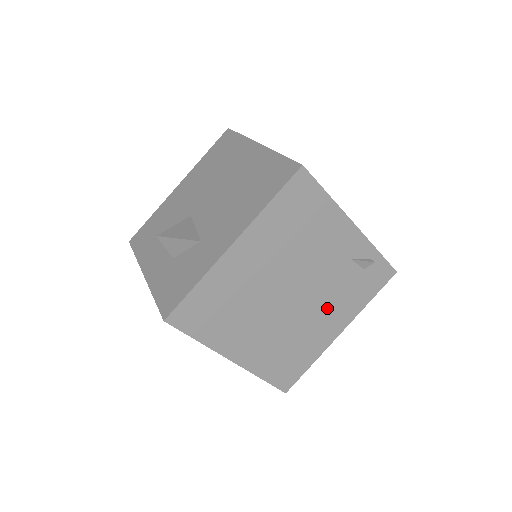
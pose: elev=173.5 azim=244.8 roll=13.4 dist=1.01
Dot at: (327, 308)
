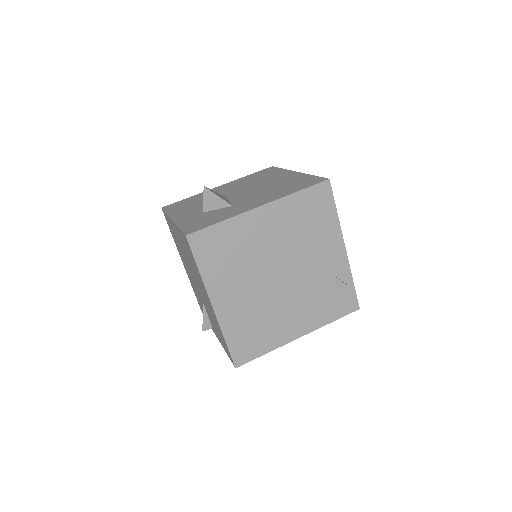
Dot at: (299, 306)
